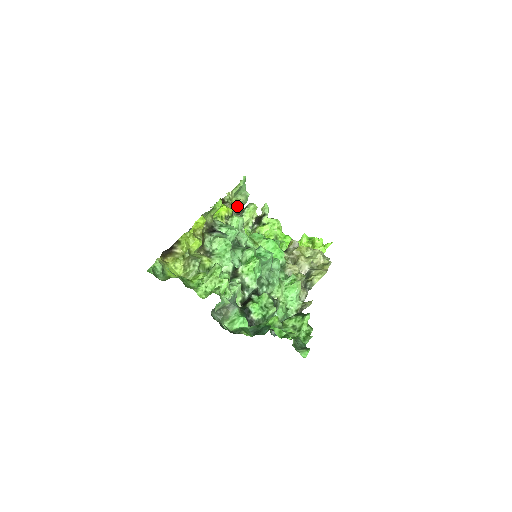
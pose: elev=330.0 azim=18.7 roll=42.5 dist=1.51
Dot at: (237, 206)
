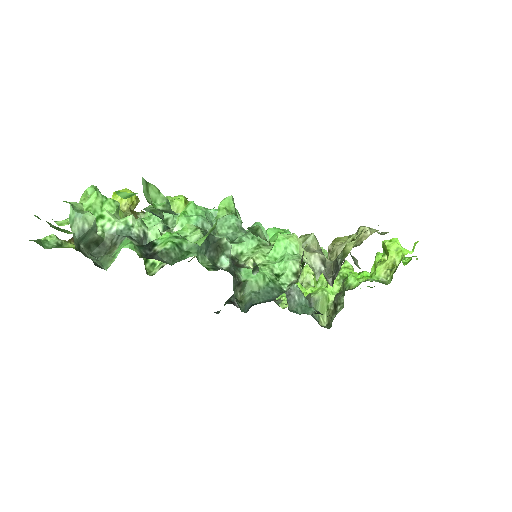
Dot at: occluded
